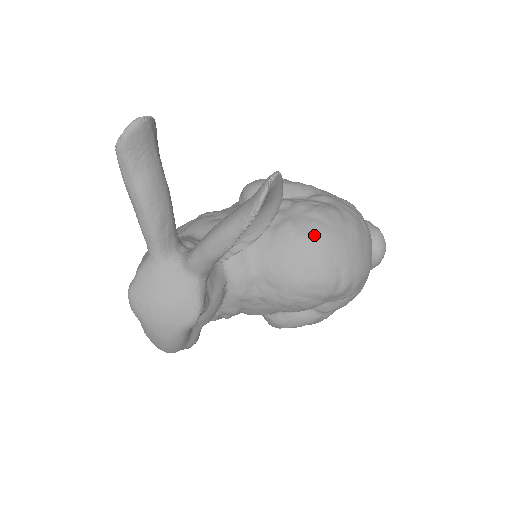
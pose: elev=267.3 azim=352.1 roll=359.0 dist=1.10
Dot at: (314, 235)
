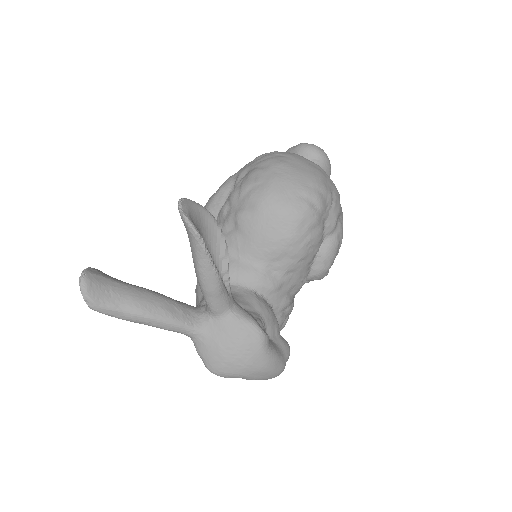
Dot at: (260, 200)
